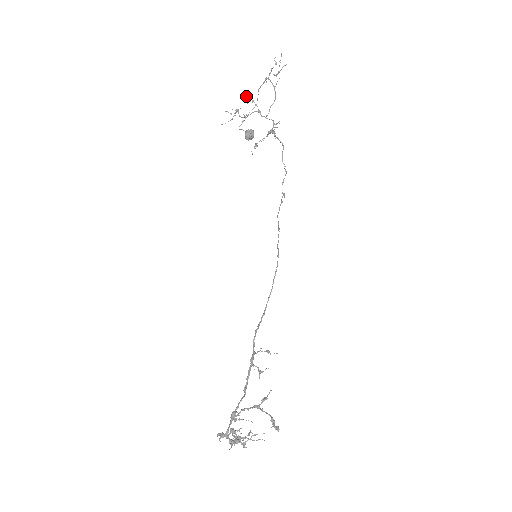
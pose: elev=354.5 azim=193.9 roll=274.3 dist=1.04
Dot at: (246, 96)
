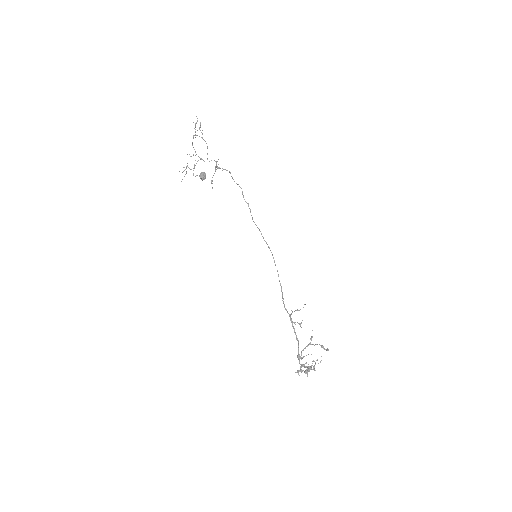
Dot at: (187, 154)
